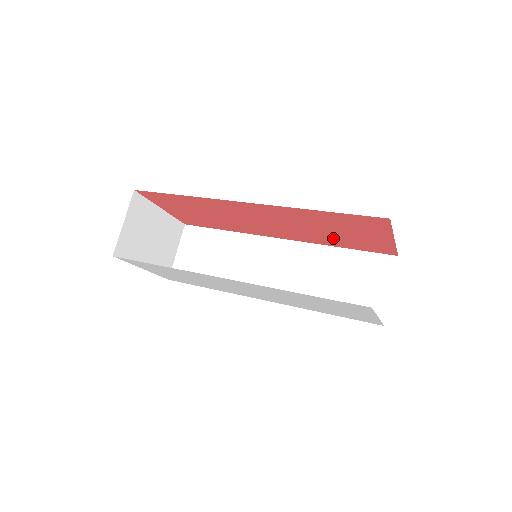
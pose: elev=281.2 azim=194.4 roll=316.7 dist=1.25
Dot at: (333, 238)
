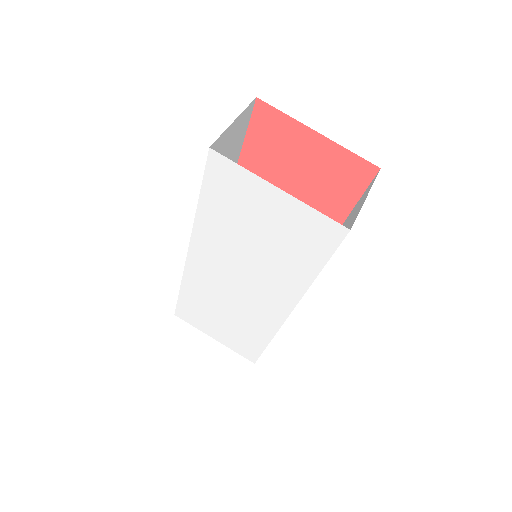
Dot at: (316, 200)
